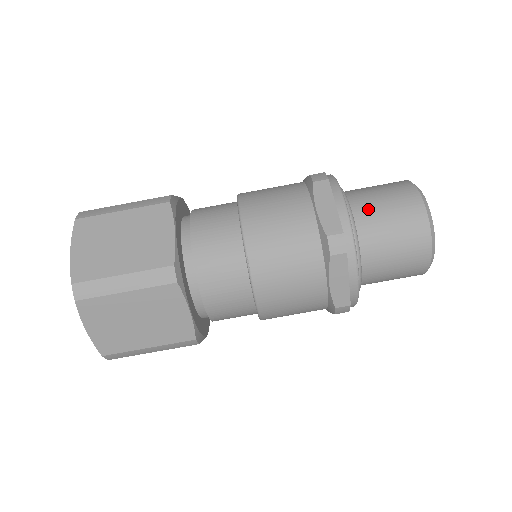
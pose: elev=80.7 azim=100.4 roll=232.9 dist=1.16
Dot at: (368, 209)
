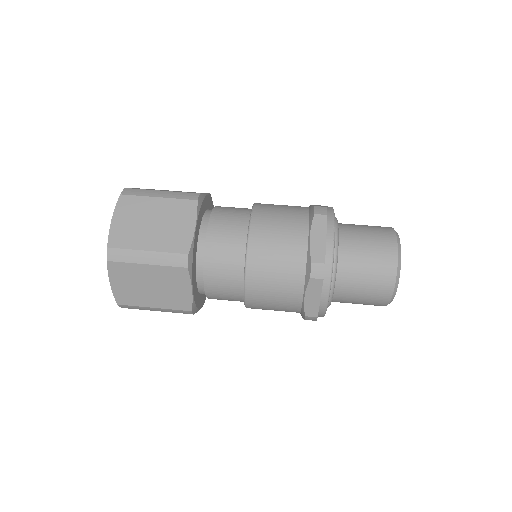
Dot at: (349, 224)
